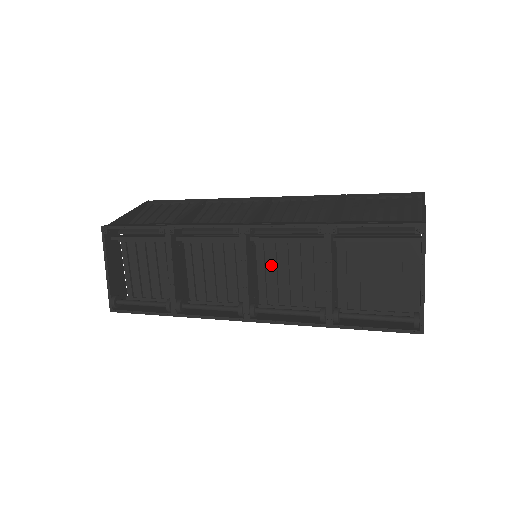
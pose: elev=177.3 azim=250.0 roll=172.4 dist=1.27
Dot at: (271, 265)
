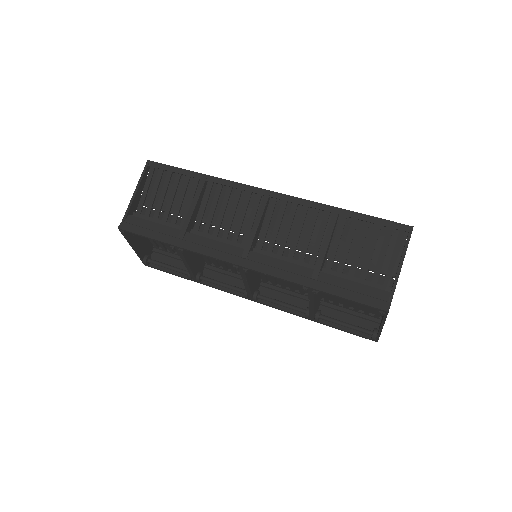
Dot at: occluded
